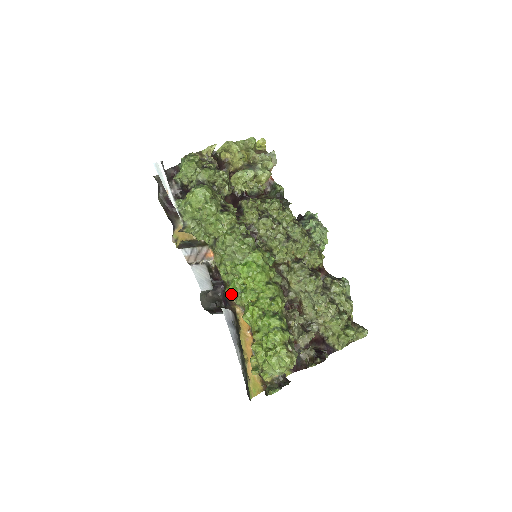
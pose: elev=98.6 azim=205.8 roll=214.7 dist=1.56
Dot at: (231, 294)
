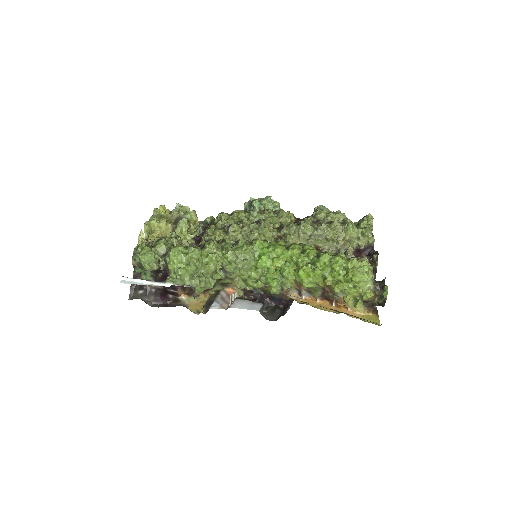
Dot at: (277, 288)
